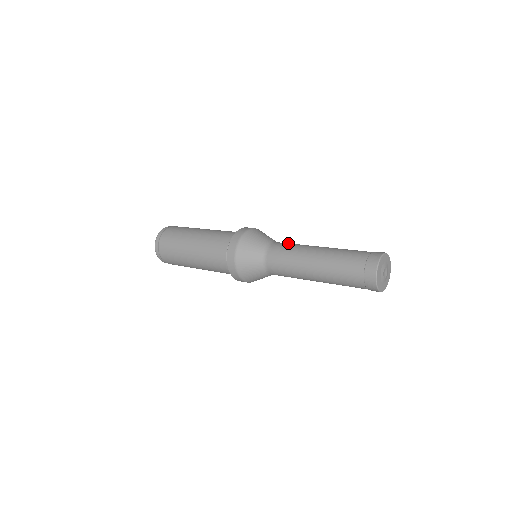
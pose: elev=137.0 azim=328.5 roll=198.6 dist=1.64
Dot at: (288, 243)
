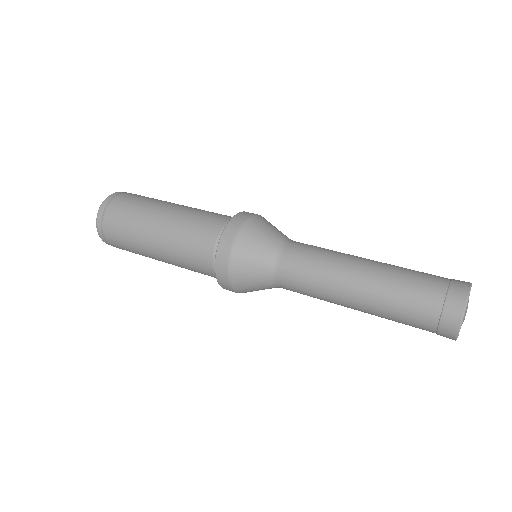
Dot at: occluded
